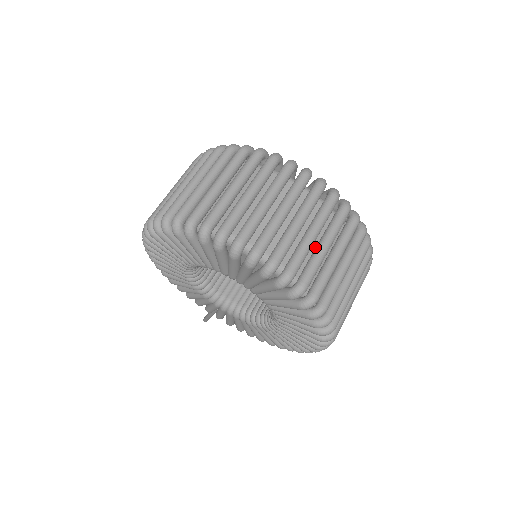
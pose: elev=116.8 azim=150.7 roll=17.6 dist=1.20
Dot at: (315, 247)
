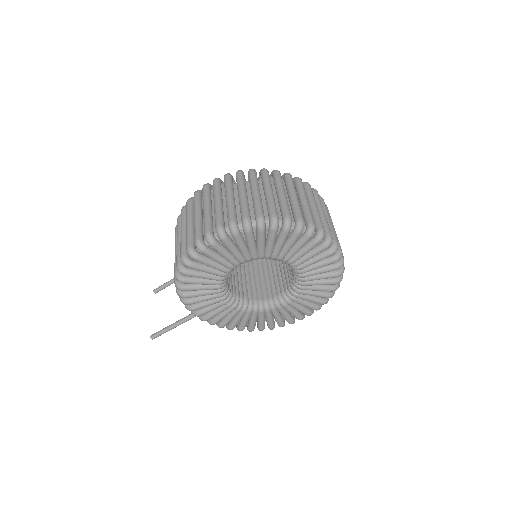
Dot at: occluded
